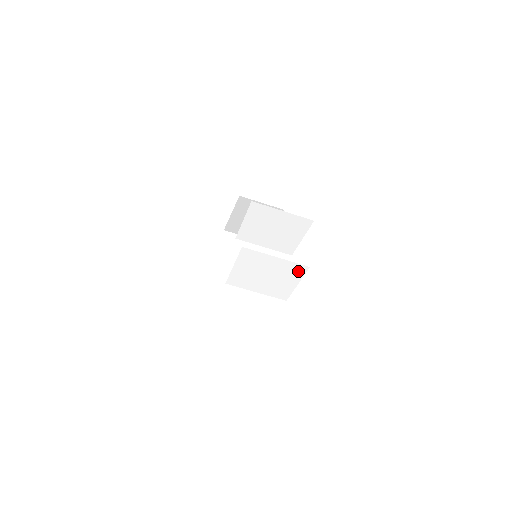
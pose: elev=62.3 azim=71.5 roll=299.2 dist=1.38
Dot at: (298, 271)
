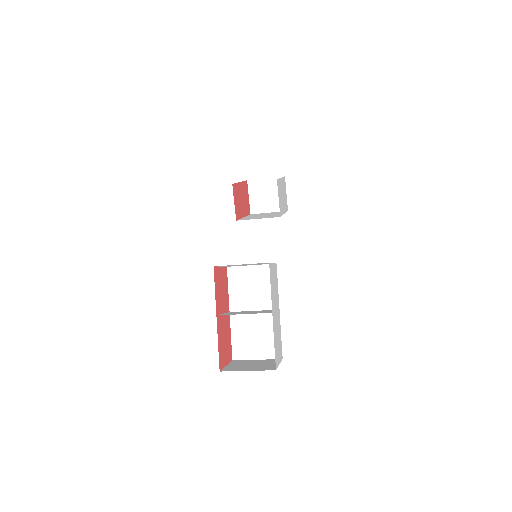
Dot at: (267, 312)
